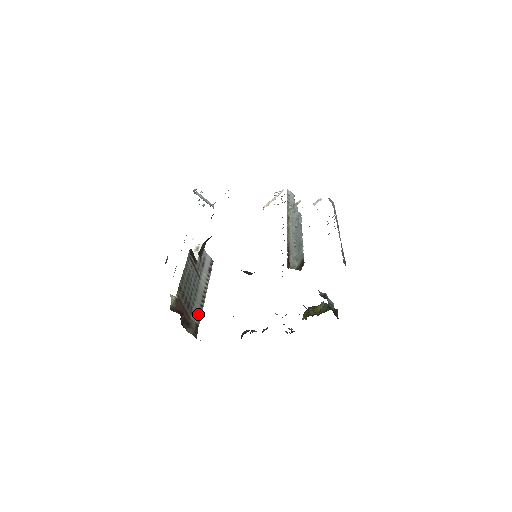
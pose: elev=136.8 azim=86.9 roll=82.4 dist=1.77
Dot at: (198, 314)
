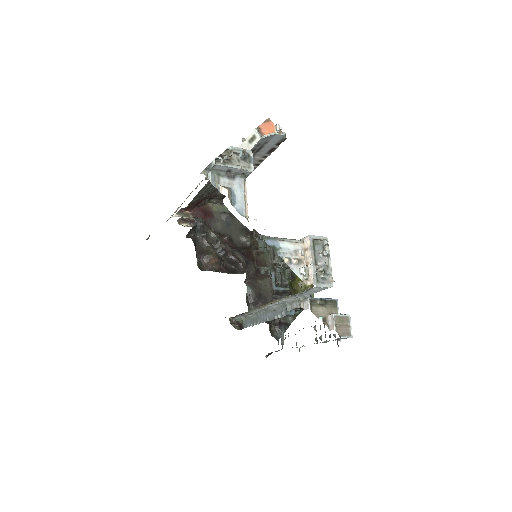
Dot at: occluded
